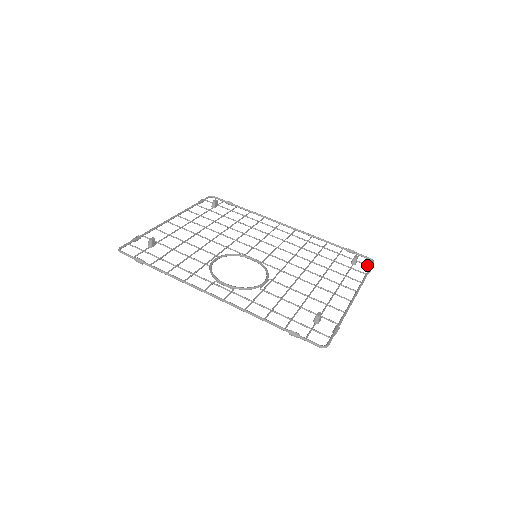
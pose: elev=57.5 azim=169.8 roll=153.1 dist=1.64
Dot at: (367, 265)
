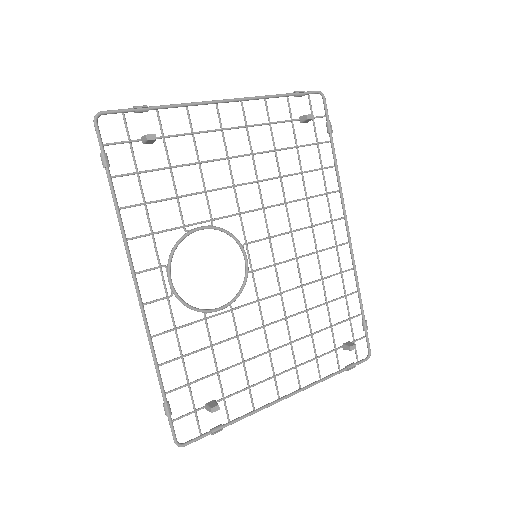
Dot at: (357, 357)
